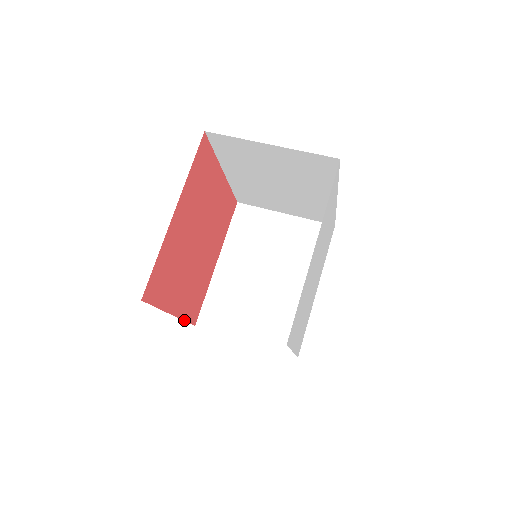
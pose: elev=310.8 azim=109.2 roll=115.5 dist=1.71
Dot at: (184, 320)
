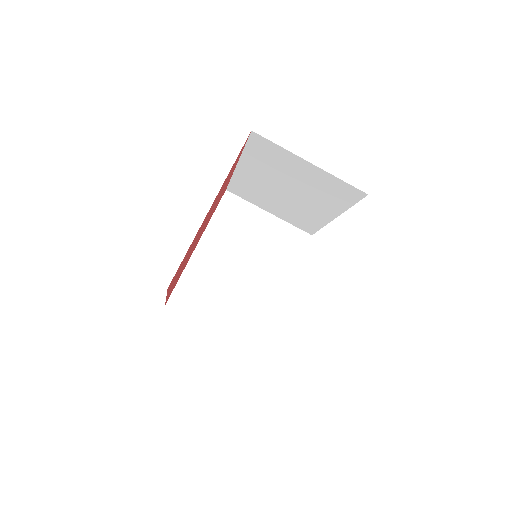
Dot at: occluded
